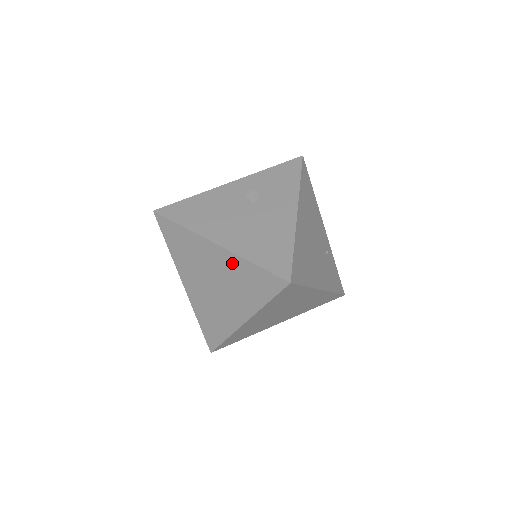
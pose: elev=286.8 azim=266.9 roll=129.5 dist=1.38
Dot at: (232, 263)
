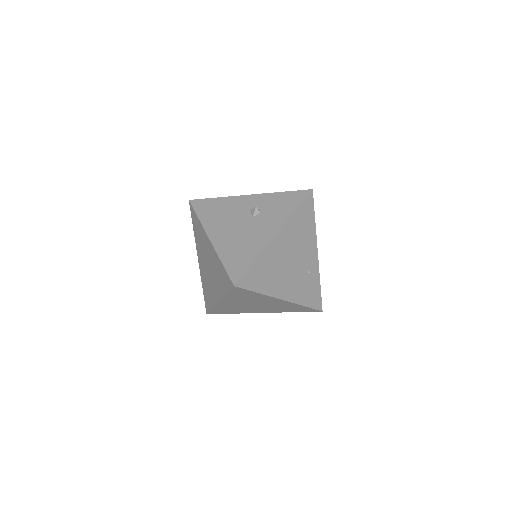
Dot at: (214, 257)
